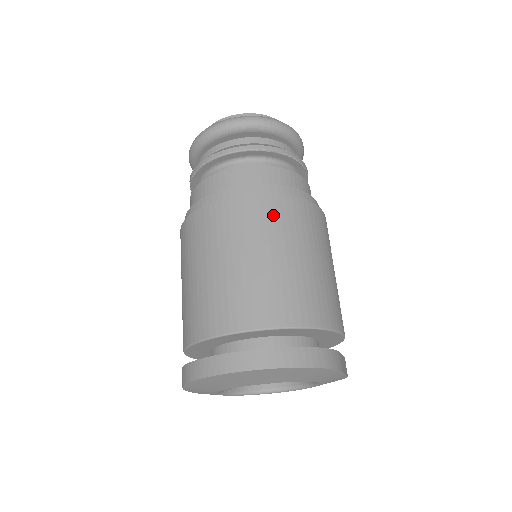
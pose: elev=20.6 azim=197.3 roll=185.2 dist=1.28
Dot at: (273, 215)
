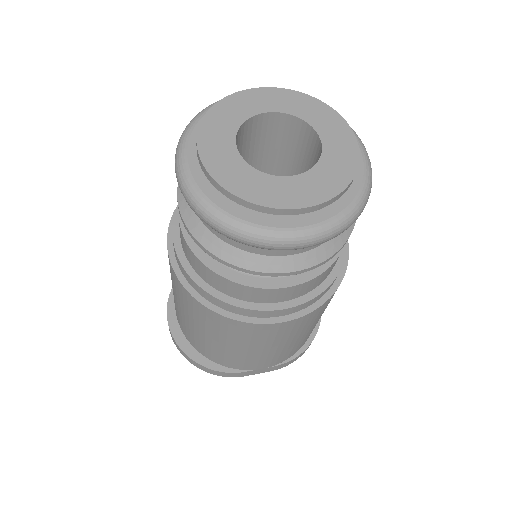
Dot at: (187, 302)
